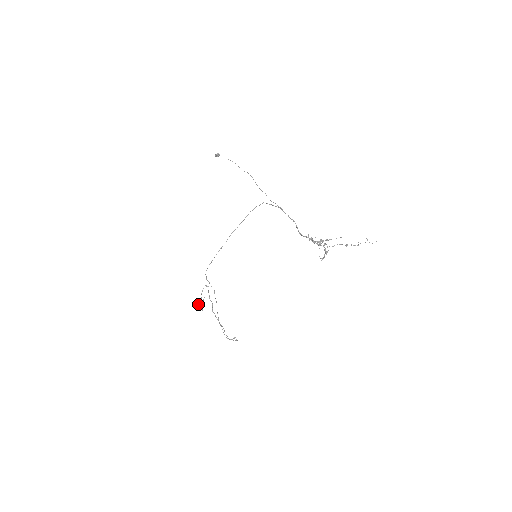
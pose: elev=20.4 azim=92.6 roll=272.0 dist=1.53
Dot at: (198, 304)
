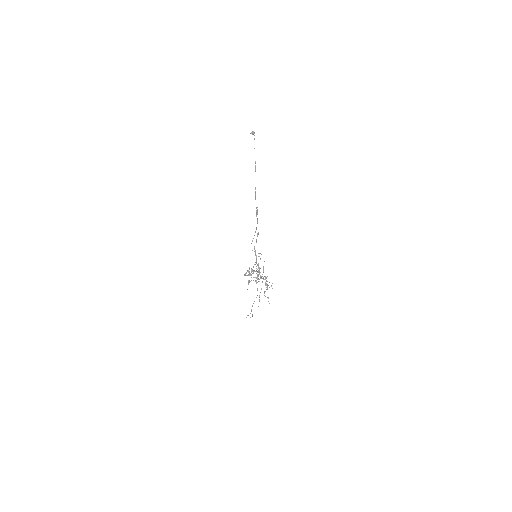
Dot at: (245, 274)
